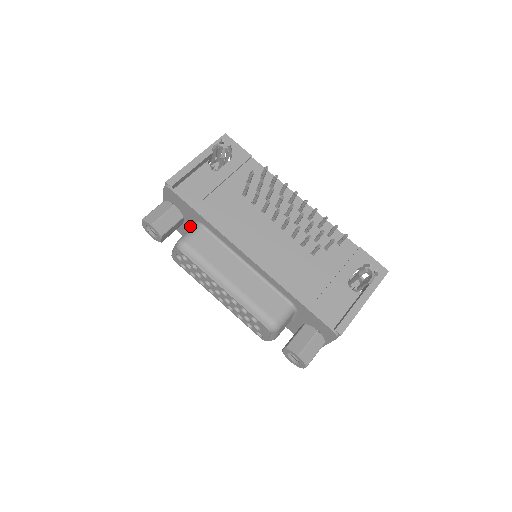
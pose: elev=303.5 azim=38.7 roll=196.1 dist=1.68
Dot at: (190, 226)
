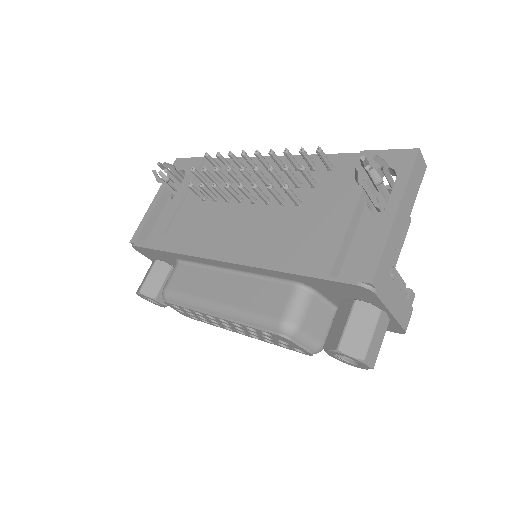
Dot at: occluded
